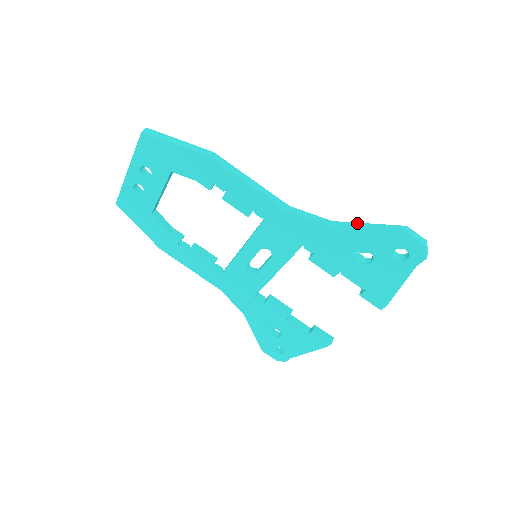
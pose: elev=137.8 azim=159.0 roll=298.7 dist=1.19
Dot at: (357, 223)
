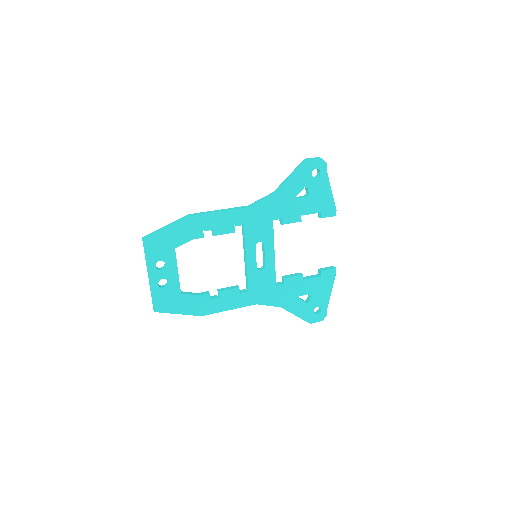
Dot at: (284, 180)
